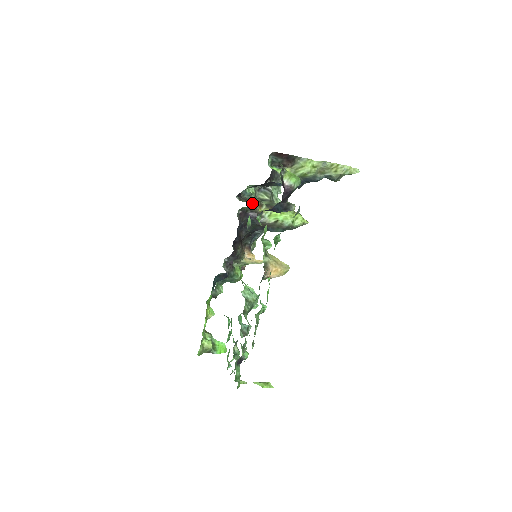
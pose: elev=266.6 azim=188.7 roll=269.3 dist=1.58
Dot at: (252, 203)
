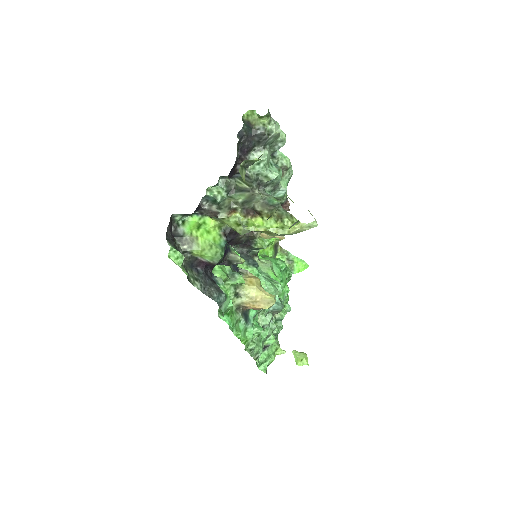
Dot at: (216, 217)
